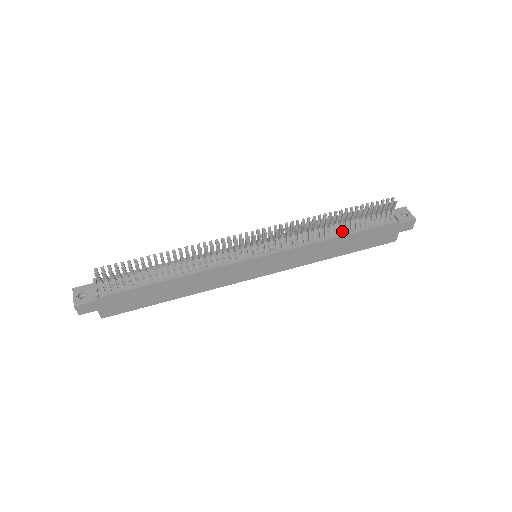
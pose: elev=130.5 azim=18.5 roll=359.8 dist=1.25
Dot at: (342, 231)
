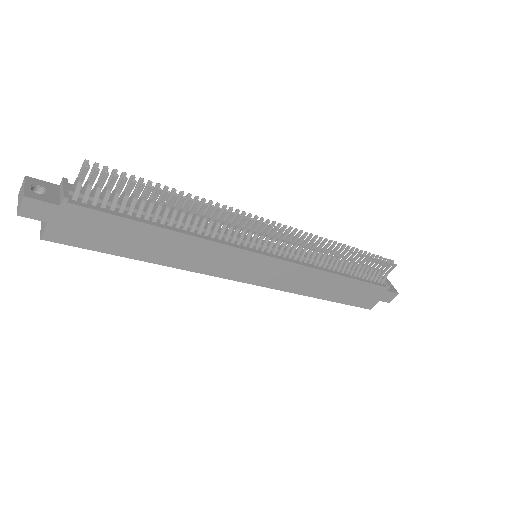
Dot at: (343, 271)
